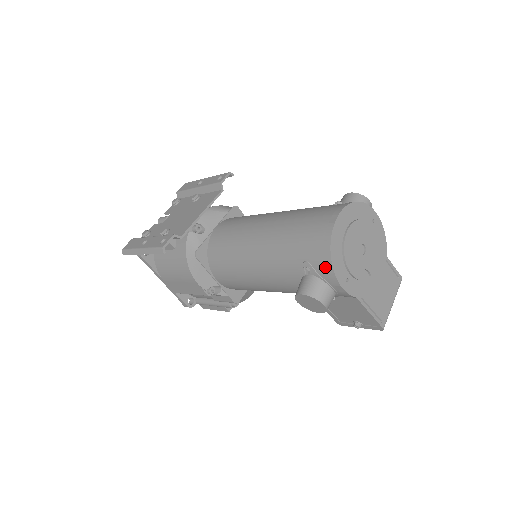
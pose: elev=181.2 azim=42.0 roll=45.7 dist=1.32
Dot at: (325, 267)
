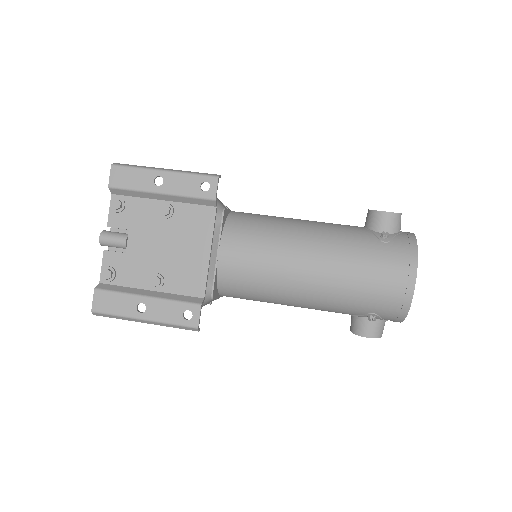
Dot at: (395, 319)
